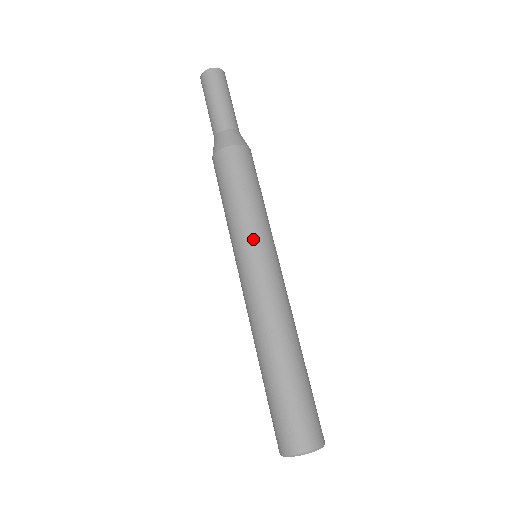
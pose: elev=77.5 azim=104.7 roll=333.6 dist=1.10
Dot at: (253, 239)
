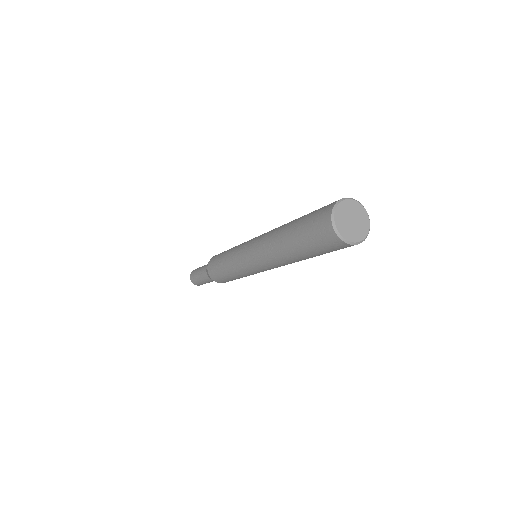
Dot at: (241, 245)
